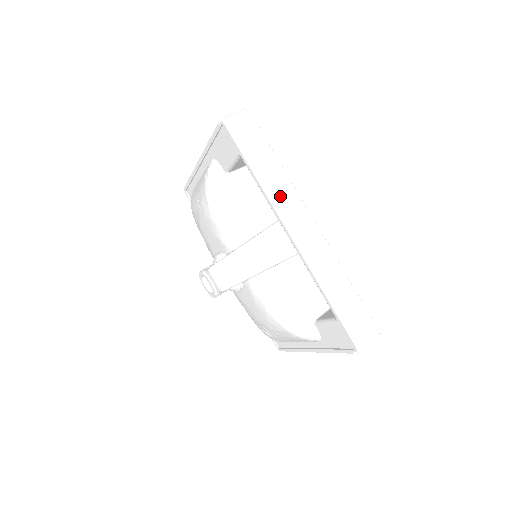
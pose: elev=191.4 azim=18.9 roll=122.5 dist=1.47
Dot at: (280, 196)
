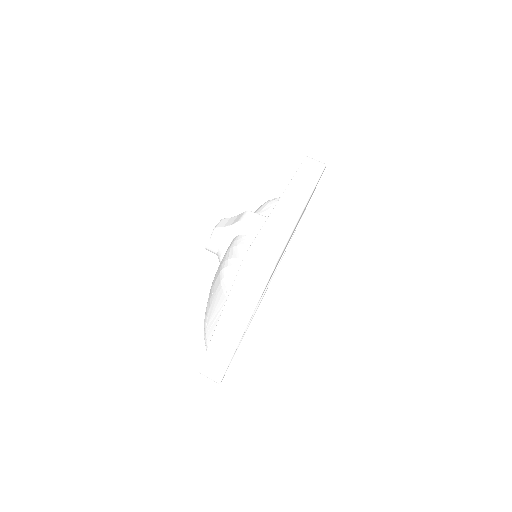
Dot at: (299, 185)
